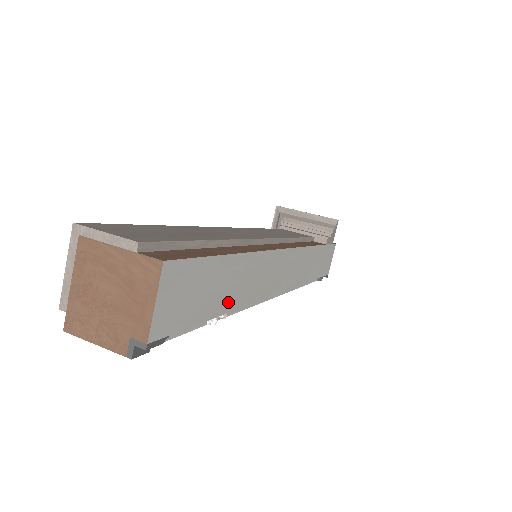
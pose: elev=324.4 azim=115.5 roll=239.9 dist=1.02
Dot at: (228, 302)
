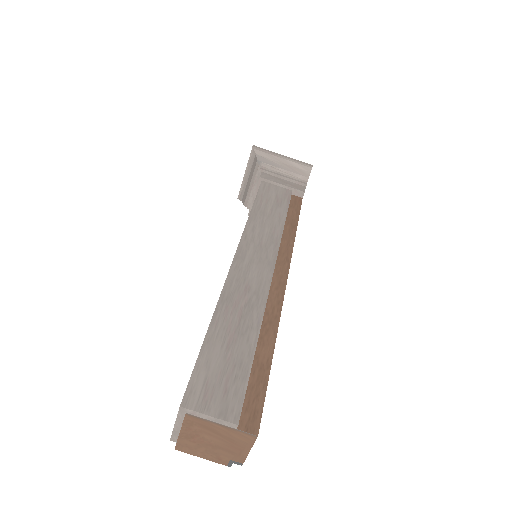
Dot at: occluded
